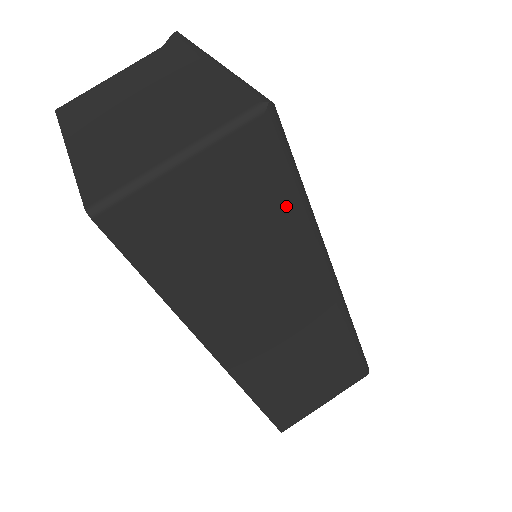
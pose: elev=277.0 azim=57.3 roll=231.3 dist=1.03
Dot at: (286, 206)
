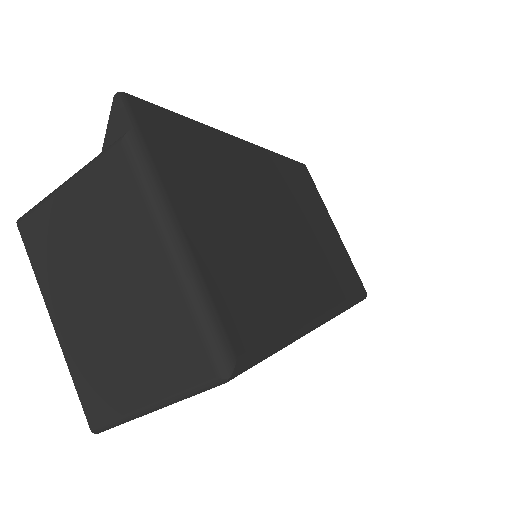
Dot at: occluded
